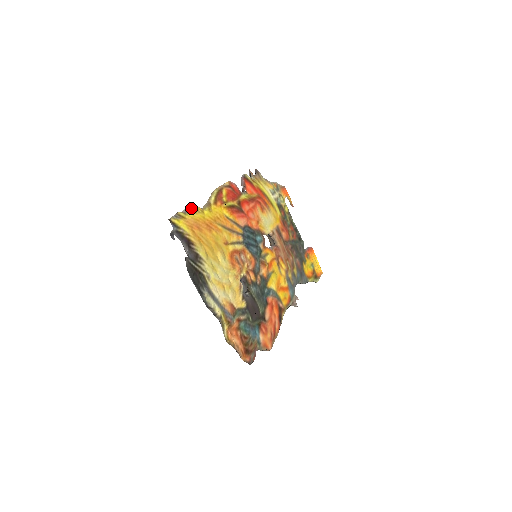
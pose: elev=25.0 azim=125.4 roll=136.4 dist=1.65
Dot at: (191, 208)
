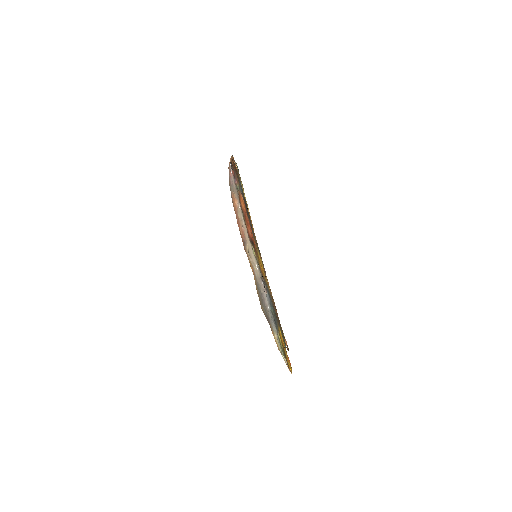
Dot at: occluded
